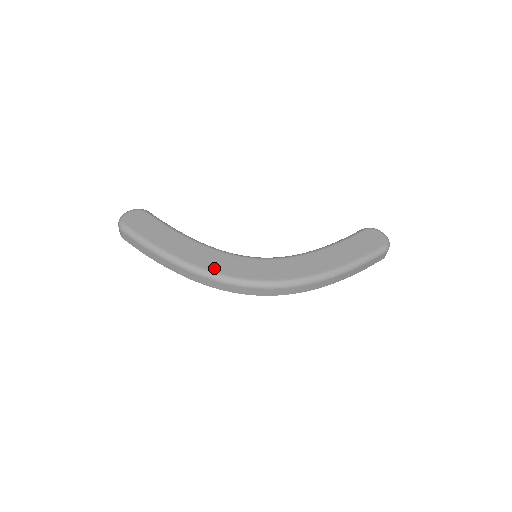
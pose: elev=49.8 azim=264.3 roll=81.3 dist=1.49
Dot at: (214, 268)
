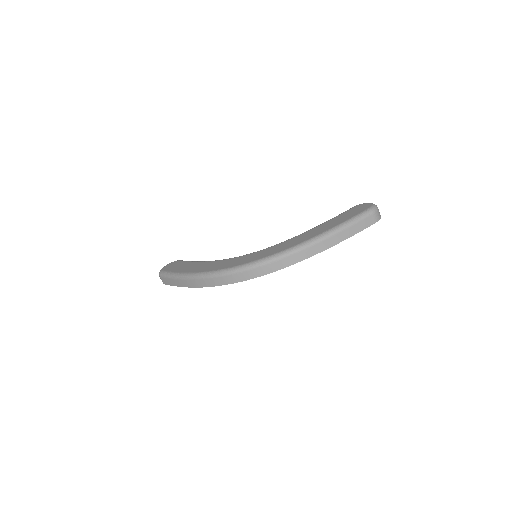
Dot at: (215, 269)
